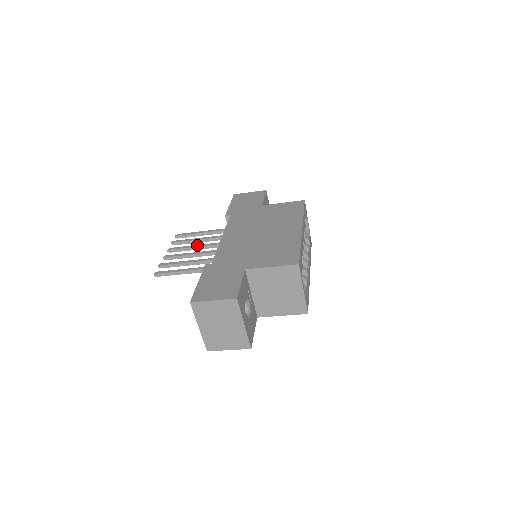
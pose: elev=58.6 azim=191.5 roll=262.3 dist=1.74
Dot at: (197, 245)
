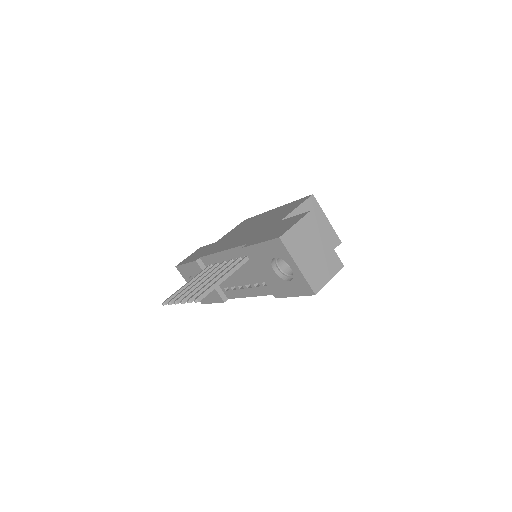
Dot at: (200, 280)
